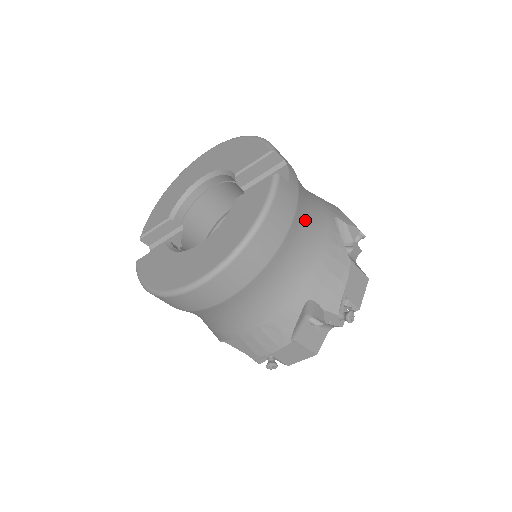
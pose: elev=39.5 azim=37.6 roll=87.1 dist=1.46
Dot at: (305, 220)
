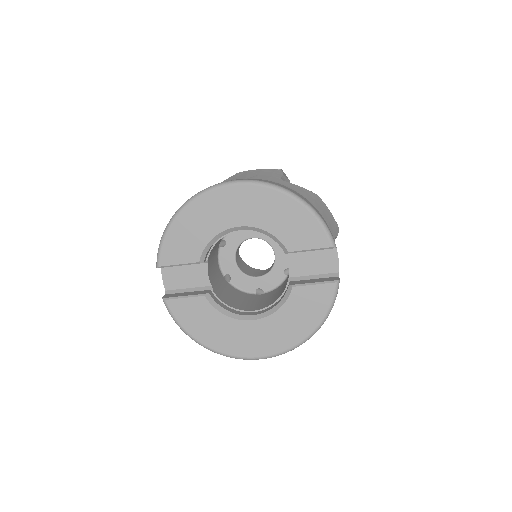
Dot at: occluded
